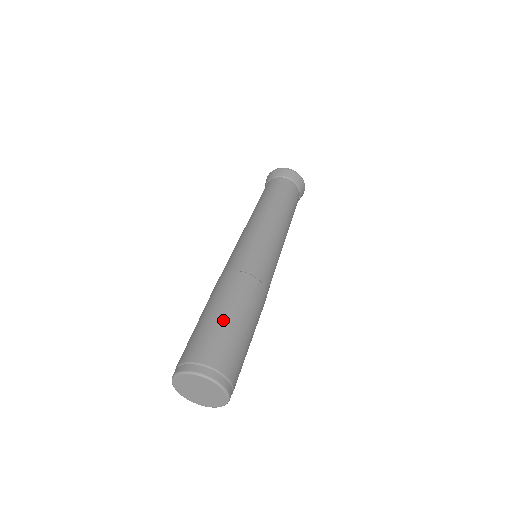
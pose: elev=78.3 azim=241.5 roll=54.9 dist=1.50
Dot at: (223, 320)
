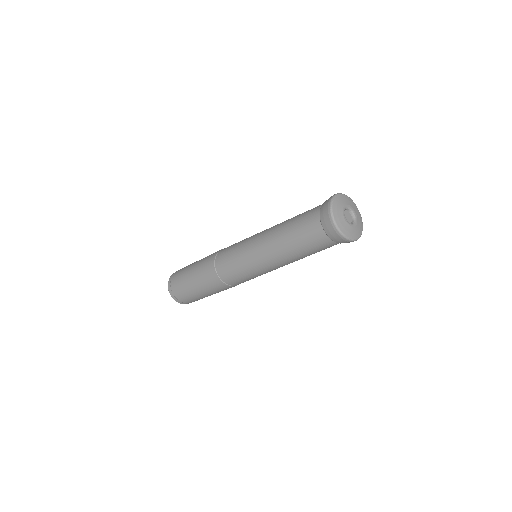
Dot at: (197, 293)
